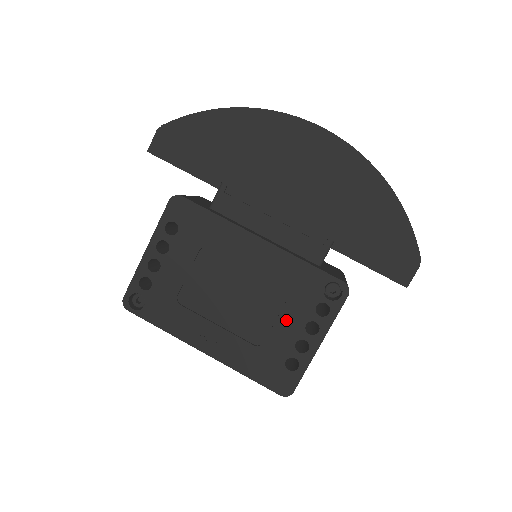
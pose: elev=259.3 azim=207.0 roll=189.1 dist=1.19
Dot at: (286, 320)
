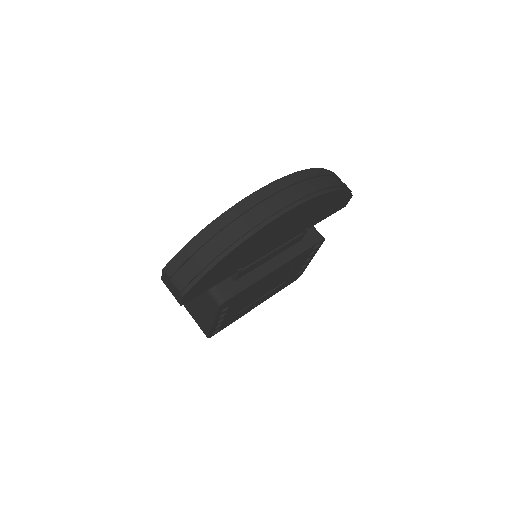
Dot at: (295, 269)
